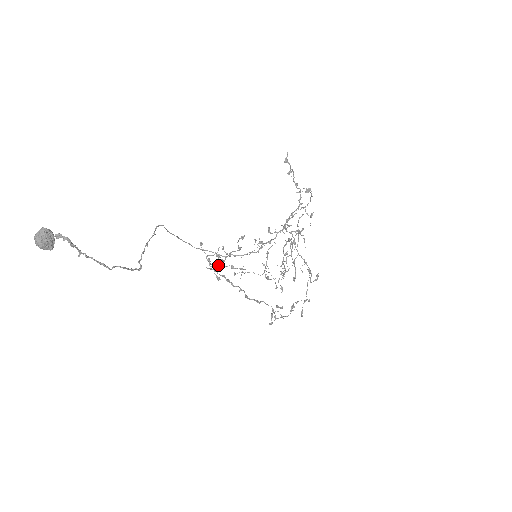
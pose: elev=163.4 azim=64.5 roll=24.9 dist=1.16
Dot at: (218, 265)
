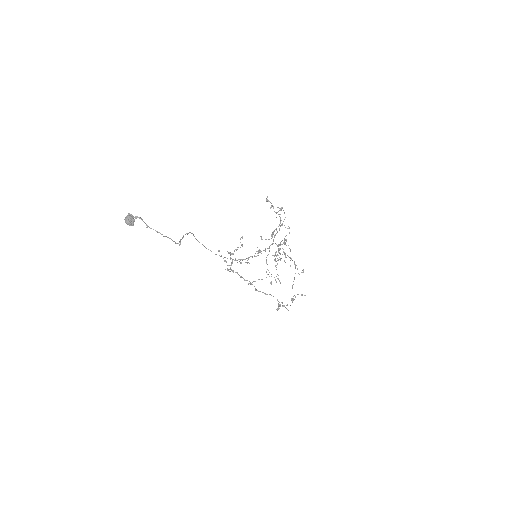
Dot at: (231, 262)
